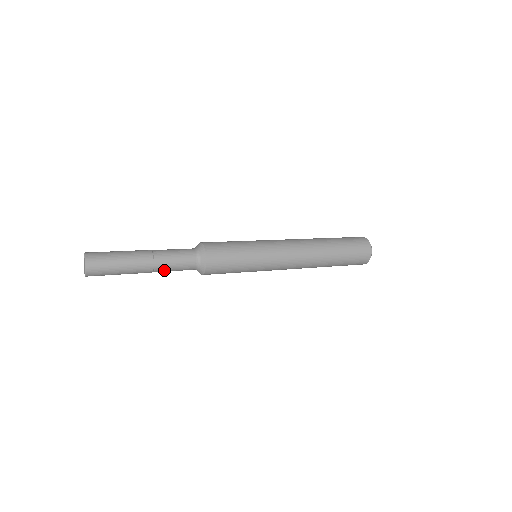
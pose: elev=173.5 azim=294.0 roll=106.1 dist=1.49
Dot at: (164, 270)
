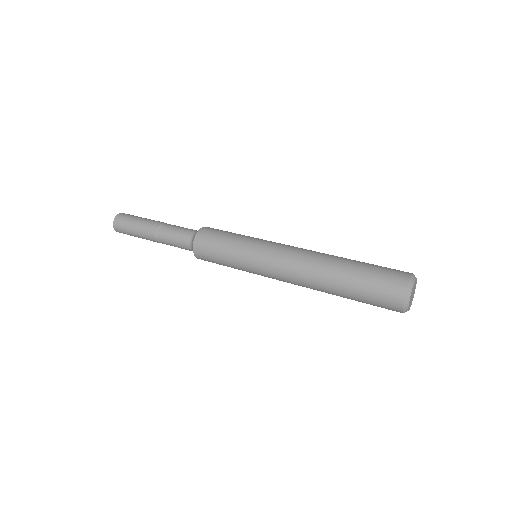
Dot at: occluded
